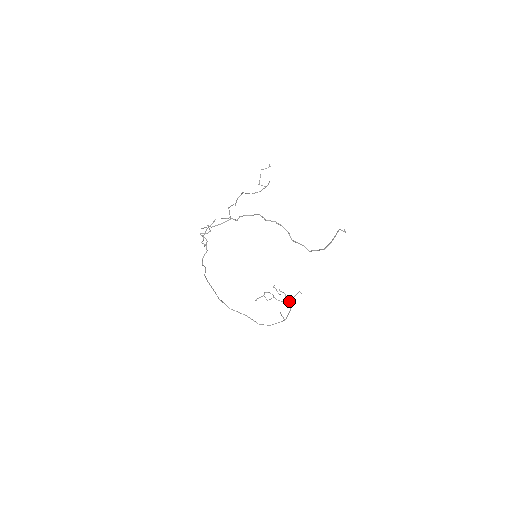
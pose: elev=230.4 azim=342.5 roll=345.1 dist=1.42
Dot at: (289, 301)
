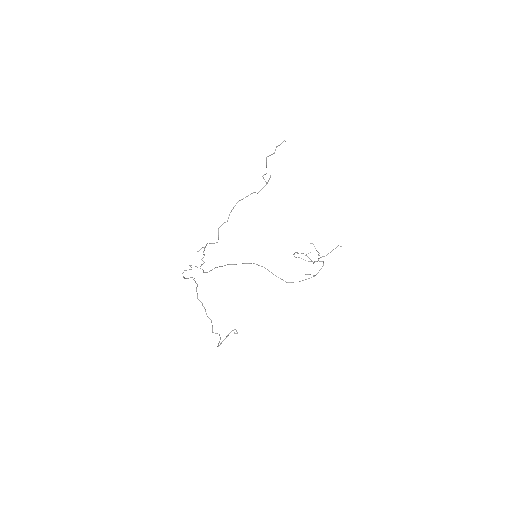
Dot at: occluded
